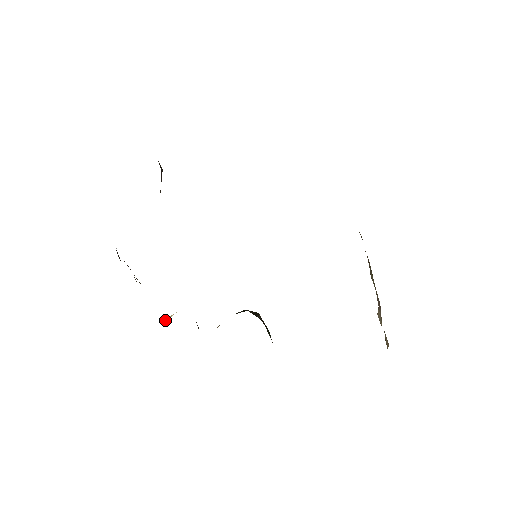
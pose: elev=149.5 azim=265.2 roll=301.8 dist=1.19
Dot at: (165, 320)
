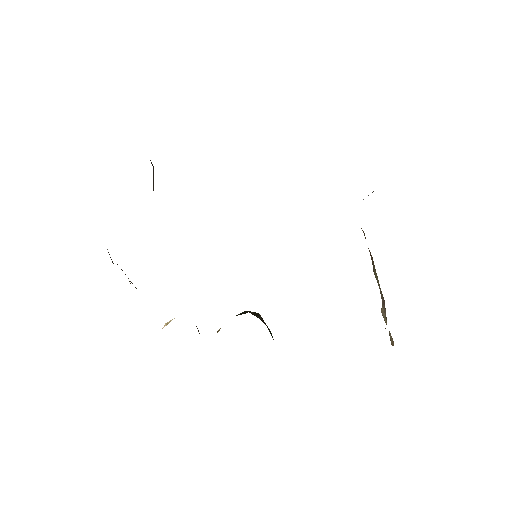
Dot at: (164, 326)
